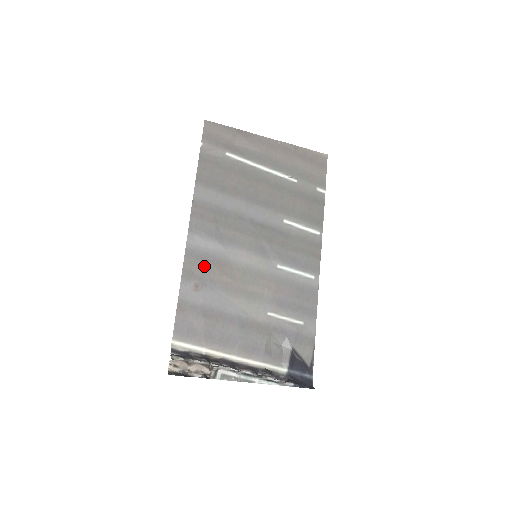
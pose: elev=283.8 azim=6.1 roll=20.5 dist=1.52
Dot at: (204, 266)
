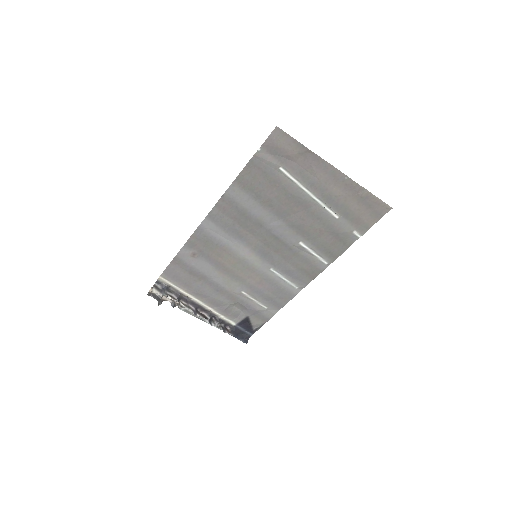
Dot at: (207, 245)
